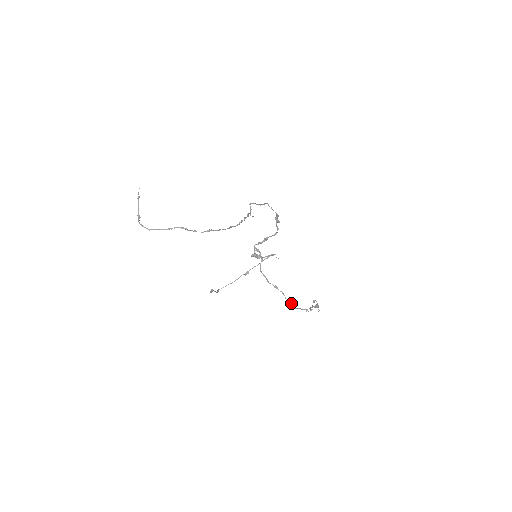
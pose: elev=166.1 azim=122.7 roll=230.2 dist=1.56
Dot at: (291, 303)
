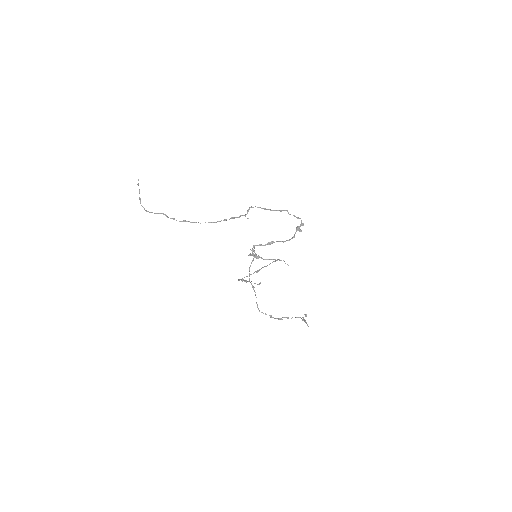
Dot at: occluded
